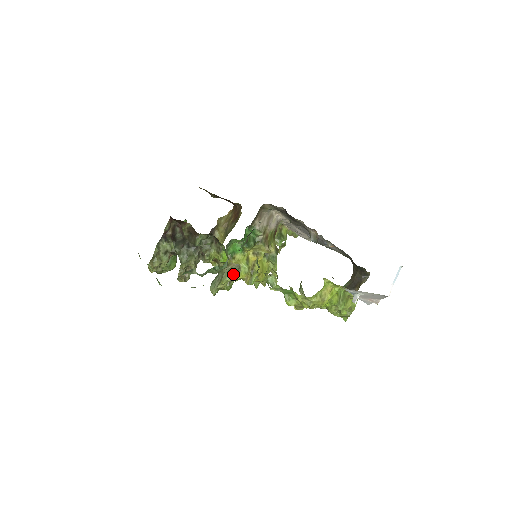
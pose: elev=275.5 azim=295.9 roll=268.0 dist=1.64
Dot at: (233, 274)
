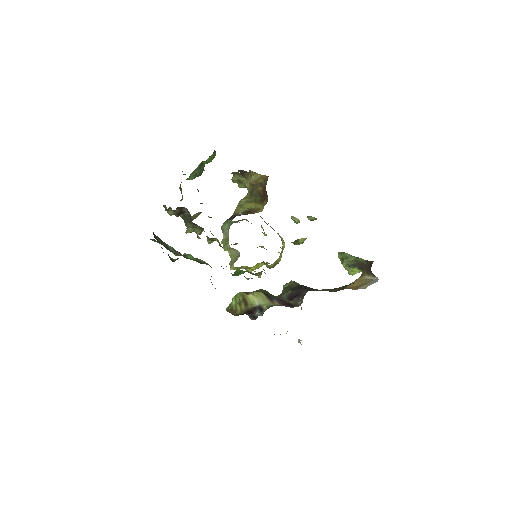
Dot at: (231, 255)
